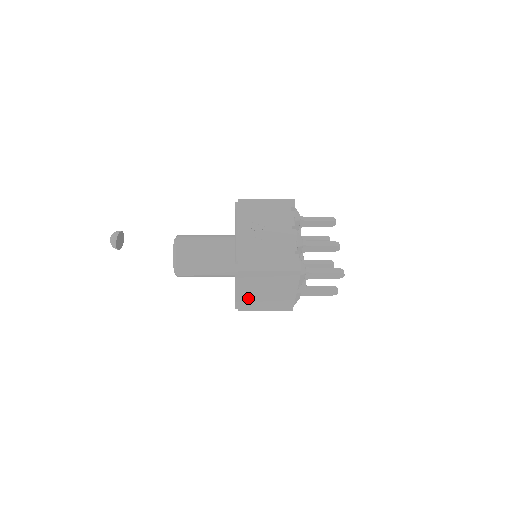
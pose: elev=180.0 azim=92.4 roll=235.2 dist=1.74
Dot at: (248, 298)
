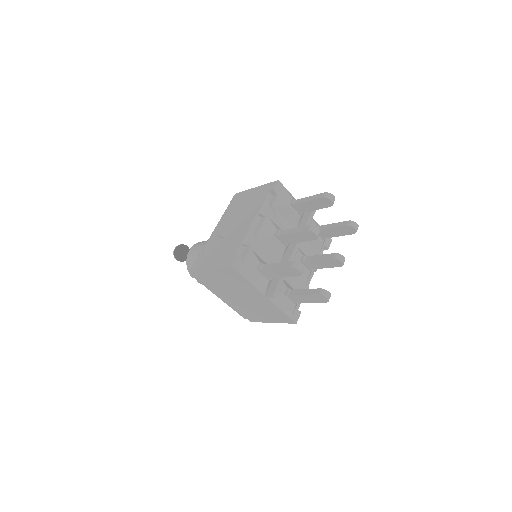
Dot at: (237, 305)
